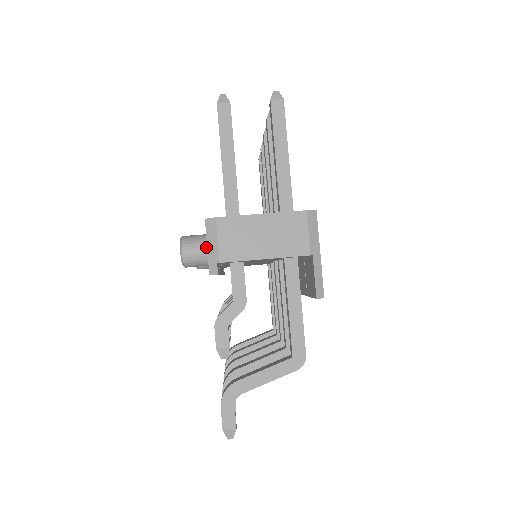
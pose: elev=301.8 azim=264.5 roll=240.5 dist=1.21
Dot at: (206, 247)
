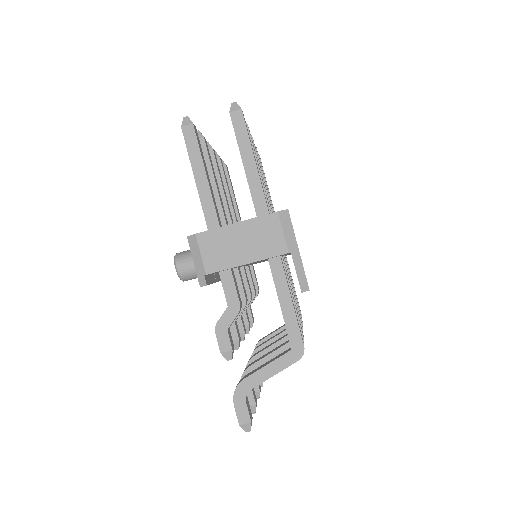
Dot at: occluded
